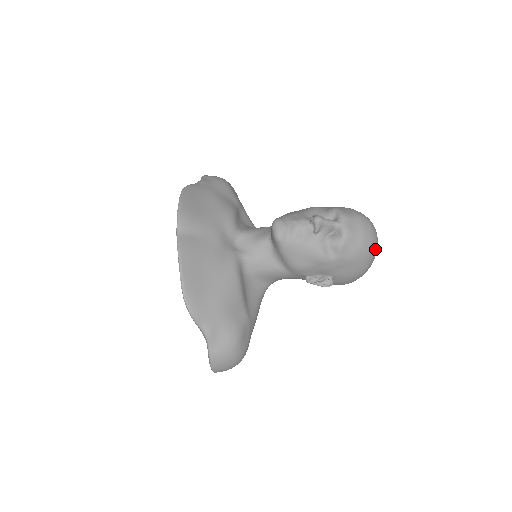
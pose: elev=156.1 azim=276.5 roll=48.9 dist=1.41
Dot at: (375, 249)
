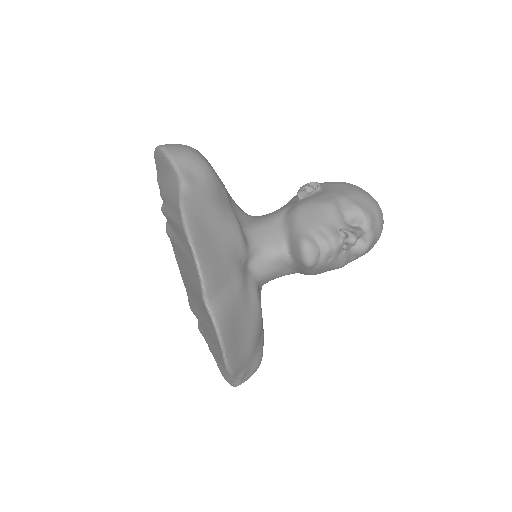
Dot at: occluded
